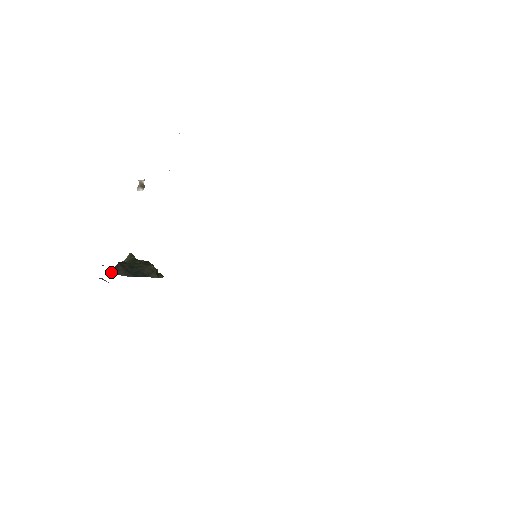
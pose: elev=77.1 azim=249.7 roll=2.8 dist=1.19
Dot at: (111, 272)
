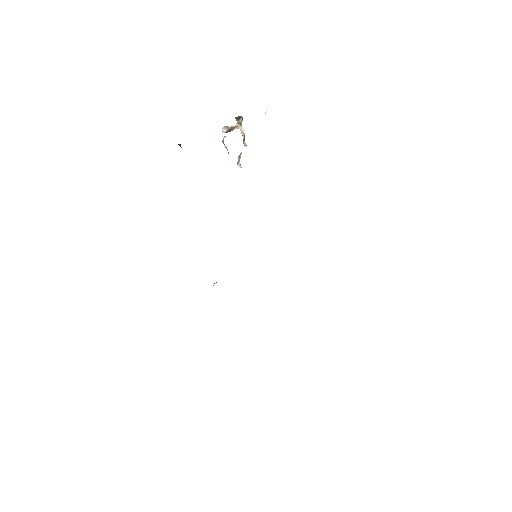
Dot at: occluded
